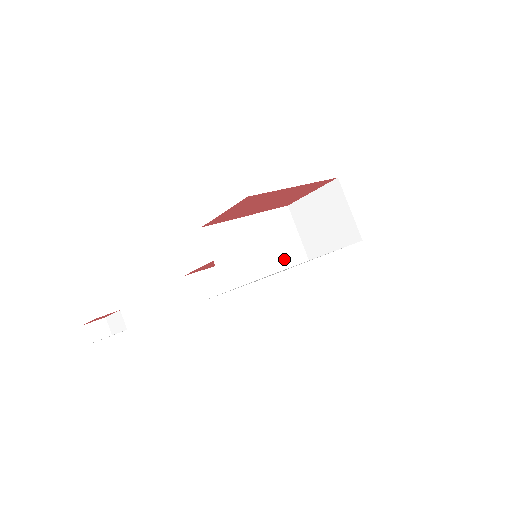
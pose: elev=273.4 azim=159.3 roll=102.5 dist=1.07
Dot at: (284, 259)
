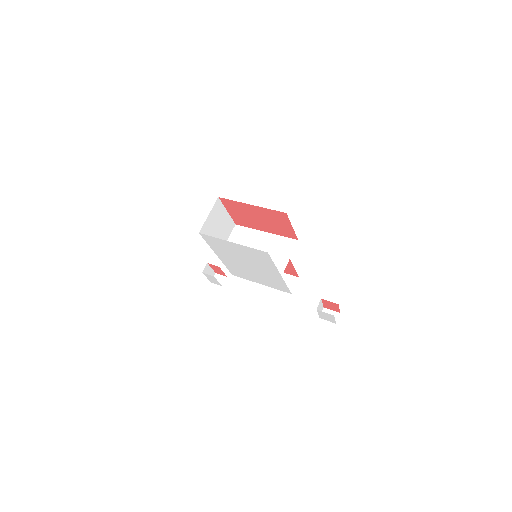
Dot at: occluded
